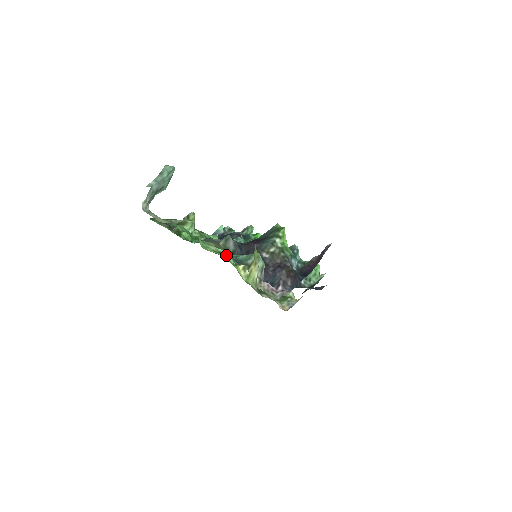
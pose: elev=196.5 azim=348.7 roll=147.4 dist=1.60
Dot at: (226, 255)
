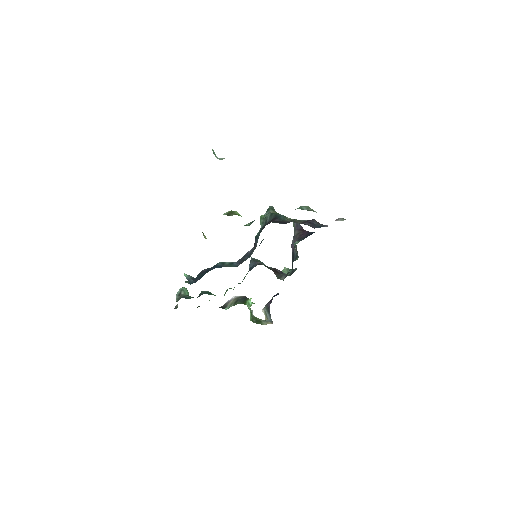
Dot at: occluded
